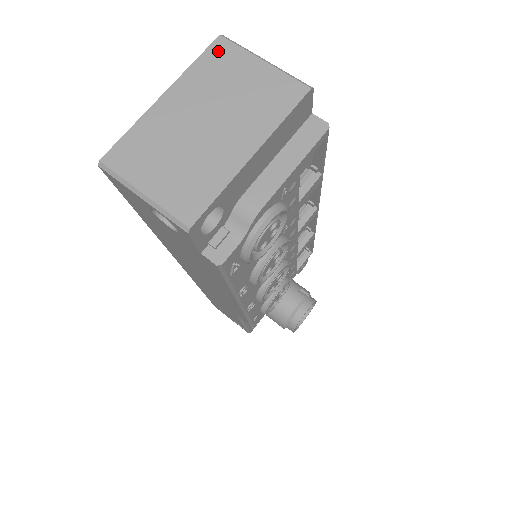
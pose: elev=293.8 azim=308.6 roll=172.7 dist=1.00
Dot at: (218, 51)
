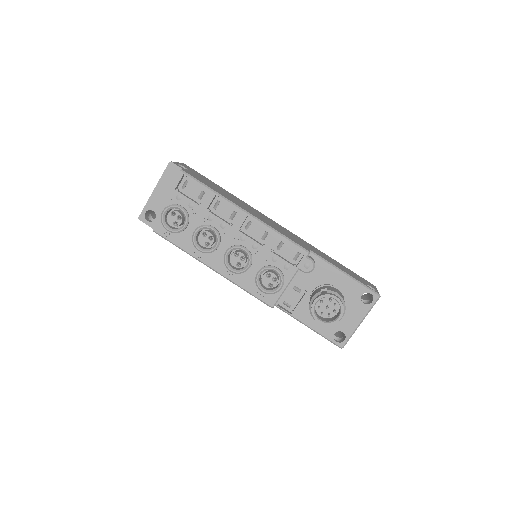
Dot at: occluded
